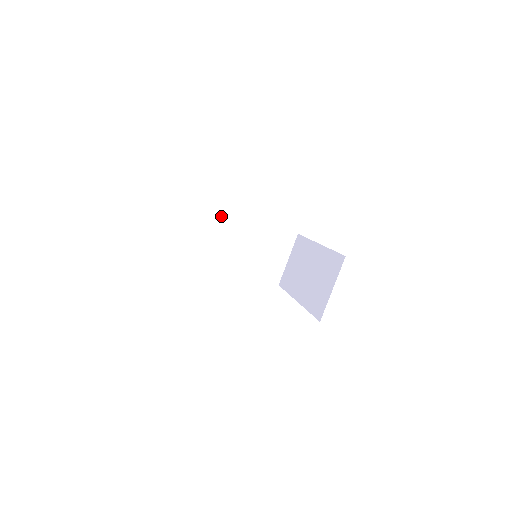
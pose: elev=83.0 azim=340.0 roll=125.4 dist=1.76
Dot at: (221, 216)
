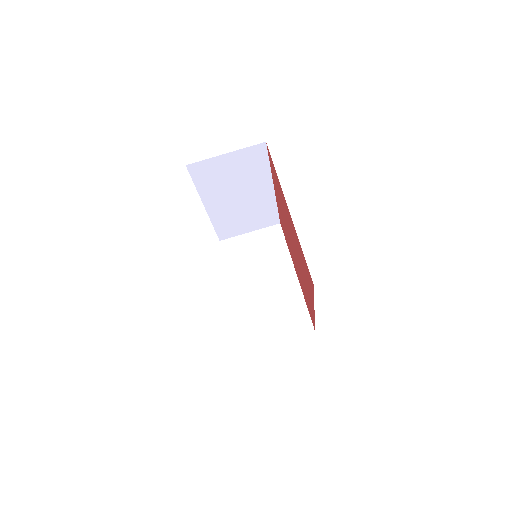
Dot at: (277, 246)
